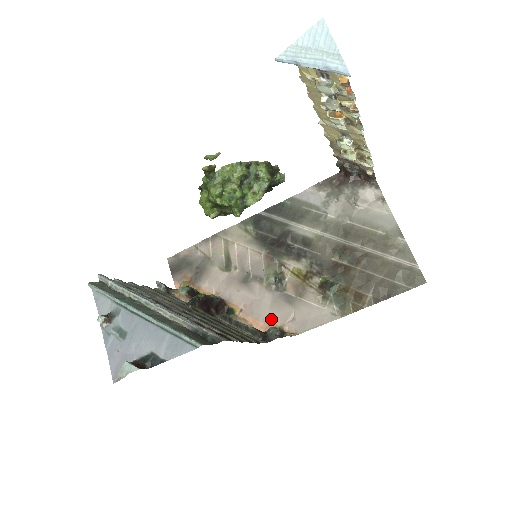
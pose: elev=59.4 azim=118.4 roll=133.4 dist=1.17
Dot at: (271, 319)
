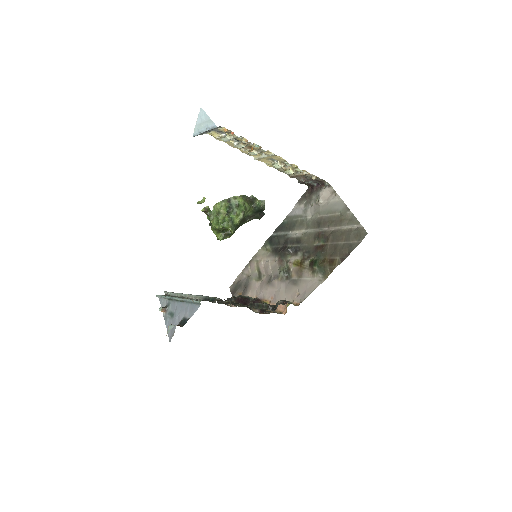
Dot at: (286, 300)
